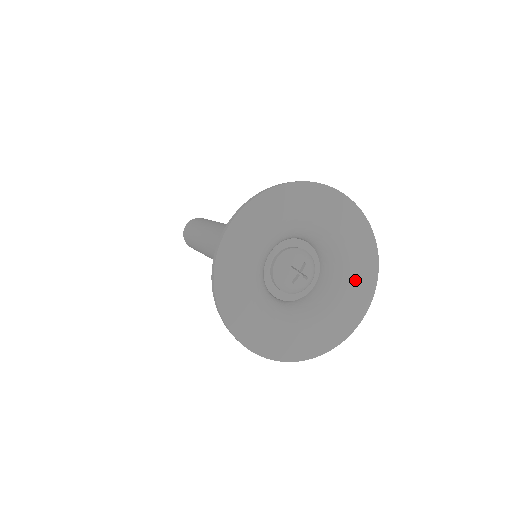
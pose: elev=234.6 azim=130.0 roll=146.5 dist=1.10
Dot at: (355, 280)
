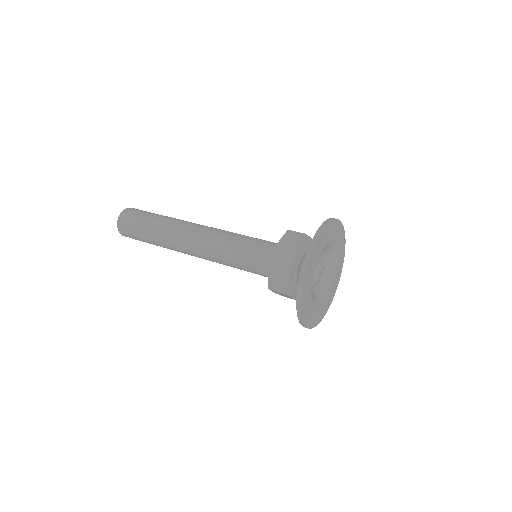
Dot at: (338, 267)
